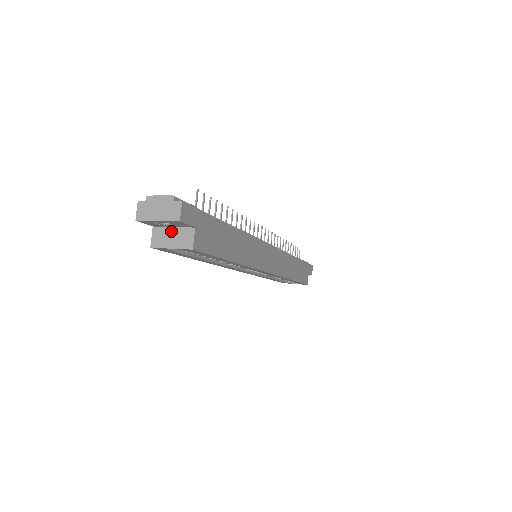
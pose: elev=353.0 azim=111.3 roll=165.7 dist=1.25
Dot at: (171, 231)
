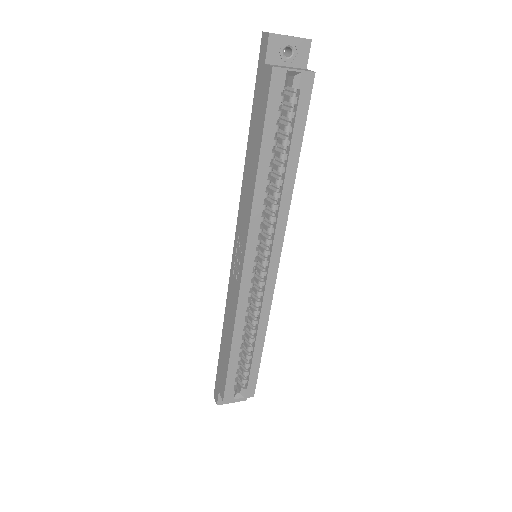
Dot at: (286, 67)
